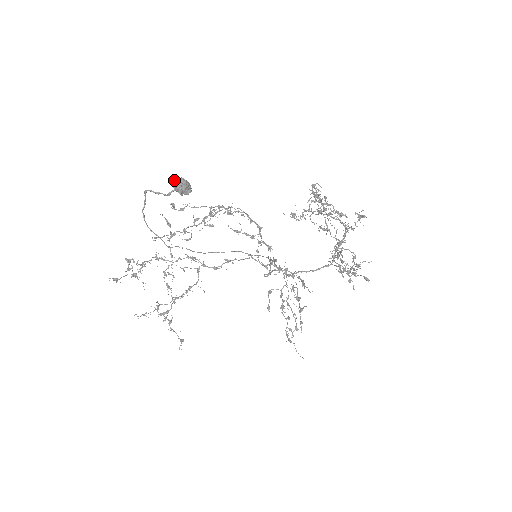
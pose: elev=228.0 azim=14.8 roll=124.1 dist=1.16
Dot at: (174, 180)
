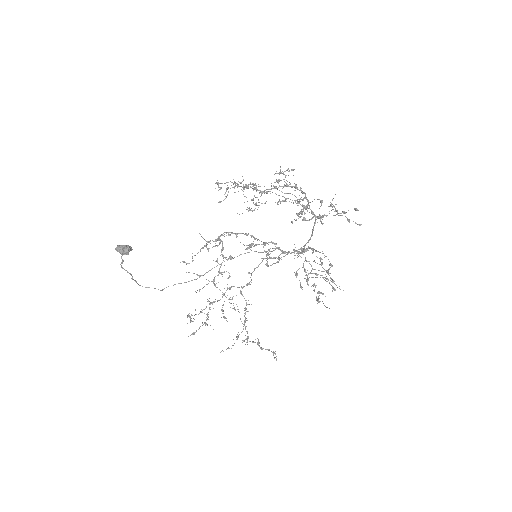
Dot at: occluded
